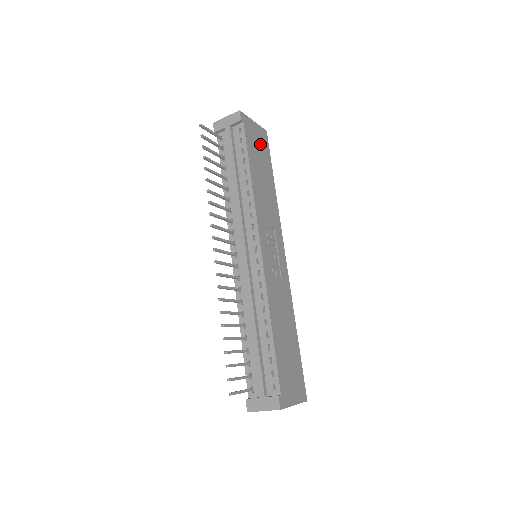
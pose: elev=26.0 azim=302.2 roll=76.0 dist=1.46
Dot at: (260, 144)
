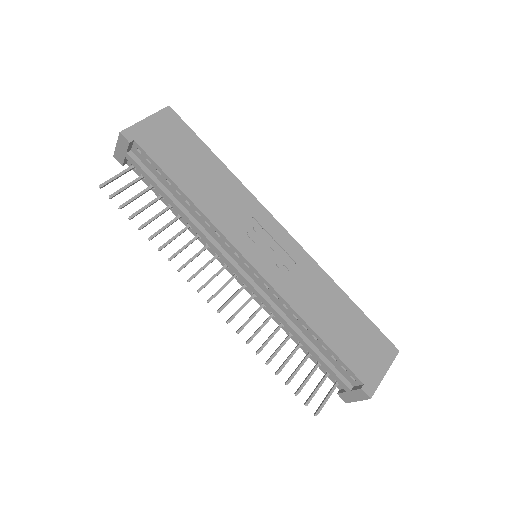
Dot at: (172, 136)
